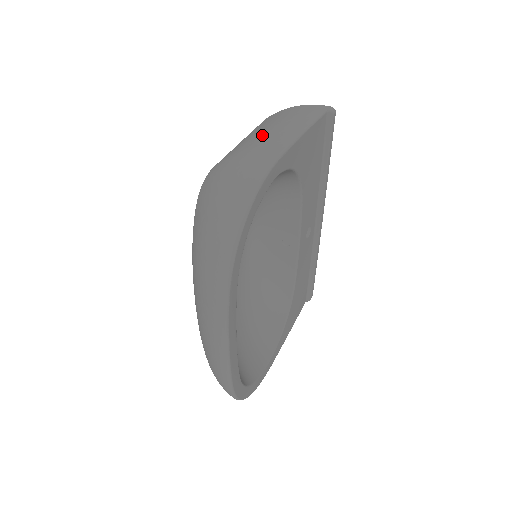
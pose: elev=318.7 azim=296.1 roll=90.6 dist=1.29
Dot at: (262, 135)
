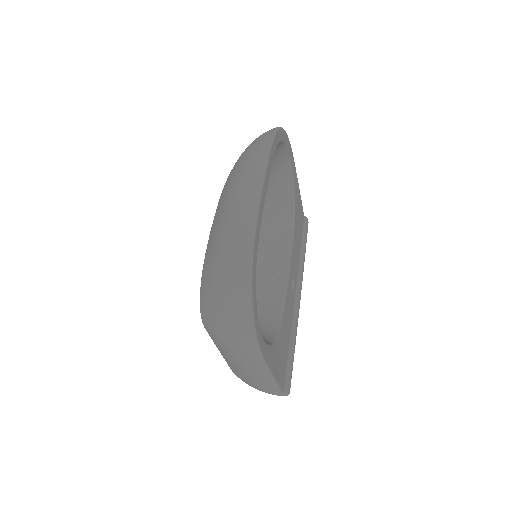
Dot at: occluded
